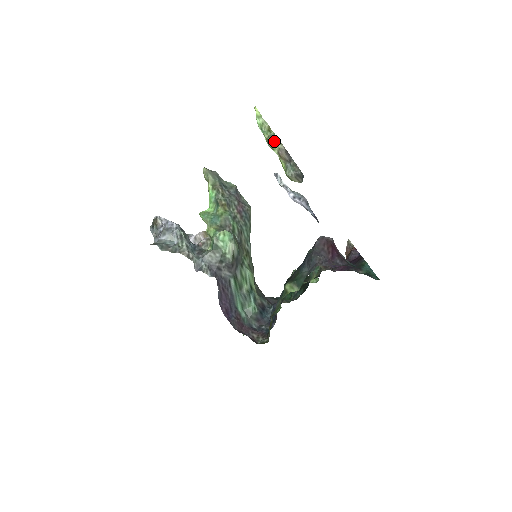
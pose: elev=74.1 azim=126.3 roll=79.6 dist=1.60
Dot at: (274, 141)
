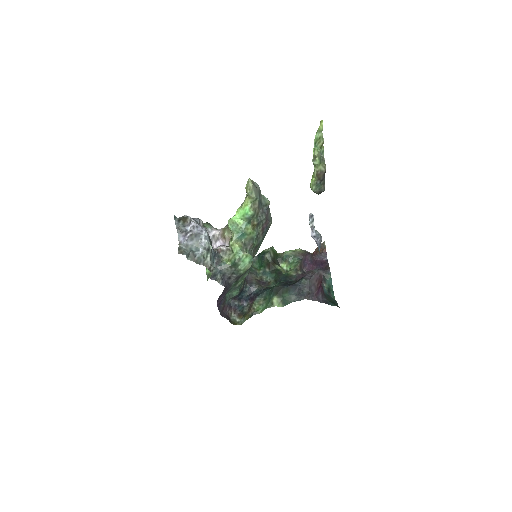
Dot at: (320, 162)
